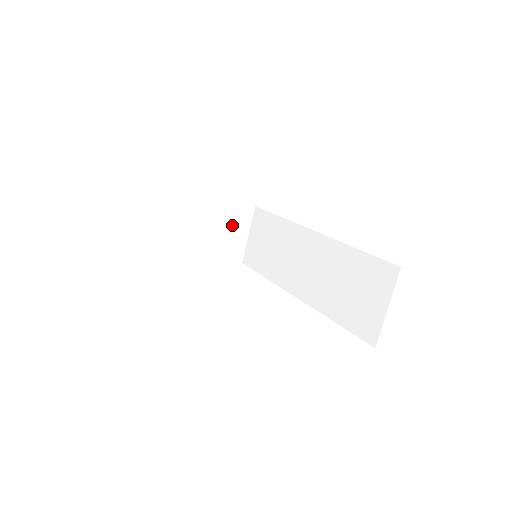
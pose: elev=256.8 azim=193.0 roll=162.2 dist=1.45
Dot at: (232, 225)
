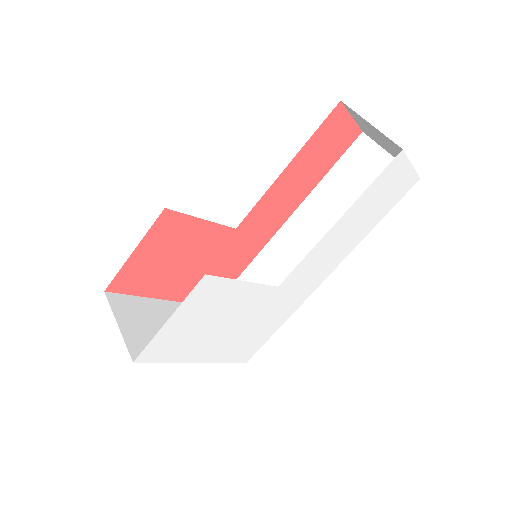
Dot at: occluded
